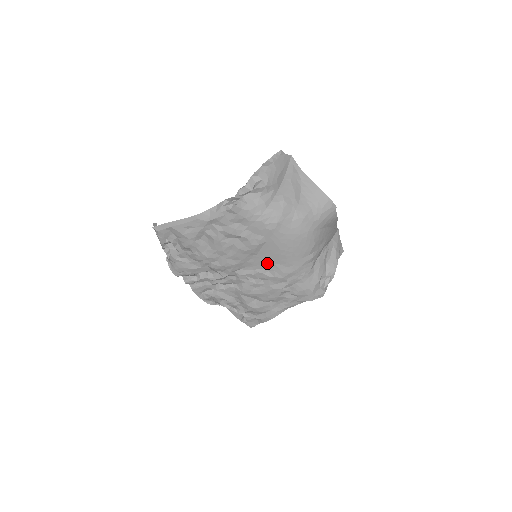
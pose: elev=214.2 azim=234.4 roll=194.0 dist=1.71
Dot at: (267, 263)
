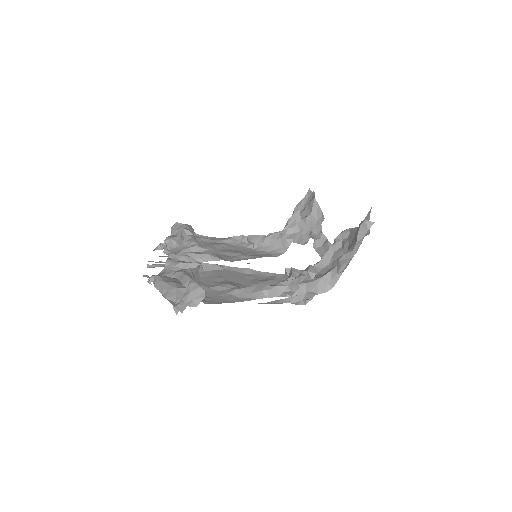
Dot at: occluded
